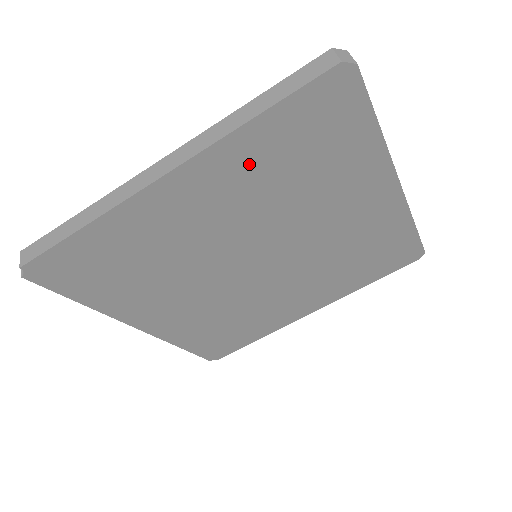
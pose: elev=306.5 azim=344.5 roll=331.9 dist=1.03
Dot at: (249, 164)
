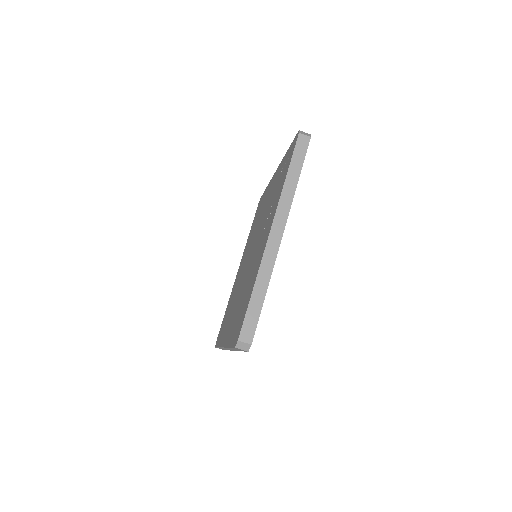
Dot at: occluded
